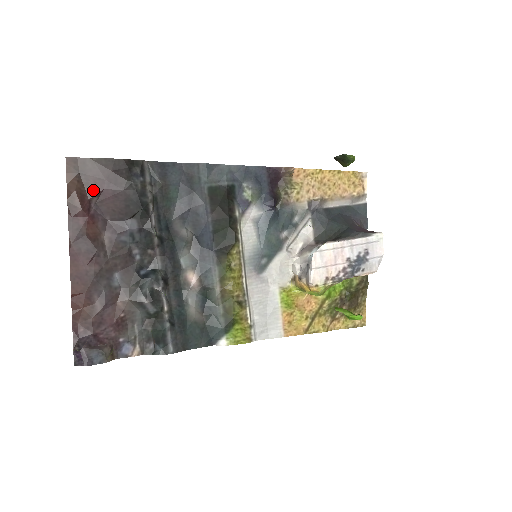
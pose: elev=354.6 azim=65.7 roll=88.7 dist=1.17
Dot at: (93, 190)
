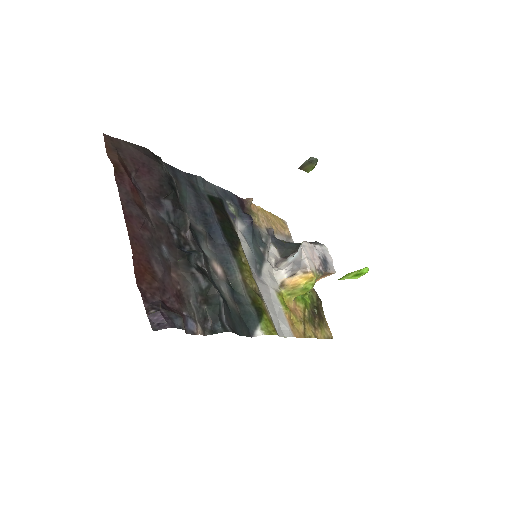
Dot at: (131, 165)
